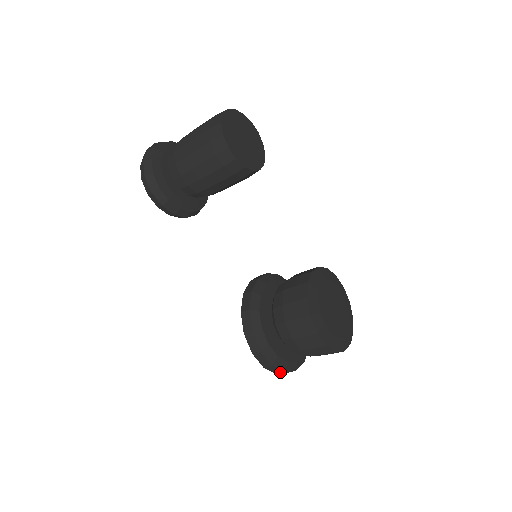
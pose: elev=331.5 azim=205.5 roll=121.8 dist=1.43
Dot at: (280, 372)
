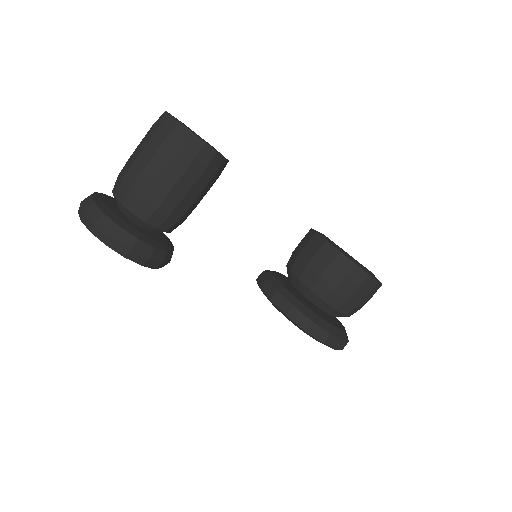
Dot at: (345, 345)
